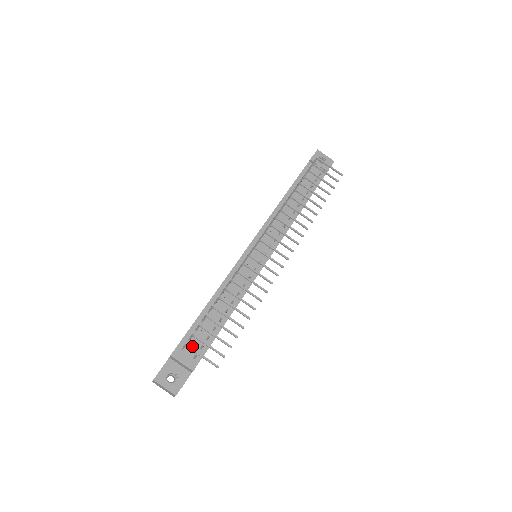
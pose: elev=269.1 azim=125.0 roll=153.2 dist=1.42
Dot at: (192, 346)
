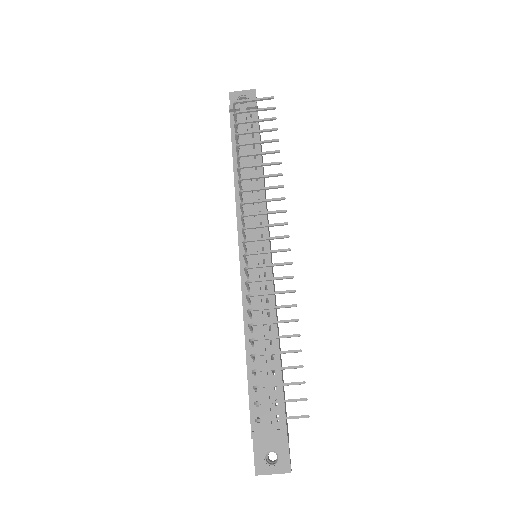
Dot at: (265, 410)
